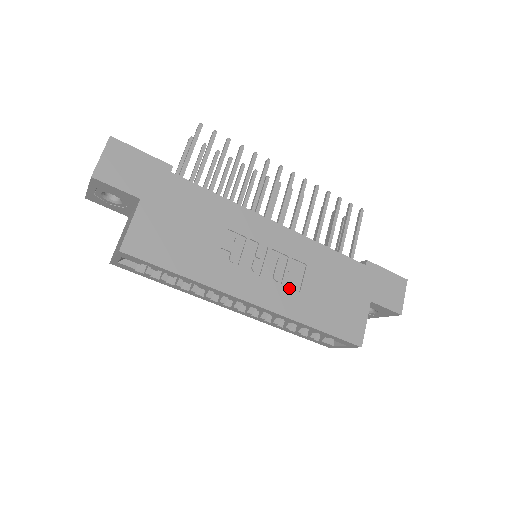
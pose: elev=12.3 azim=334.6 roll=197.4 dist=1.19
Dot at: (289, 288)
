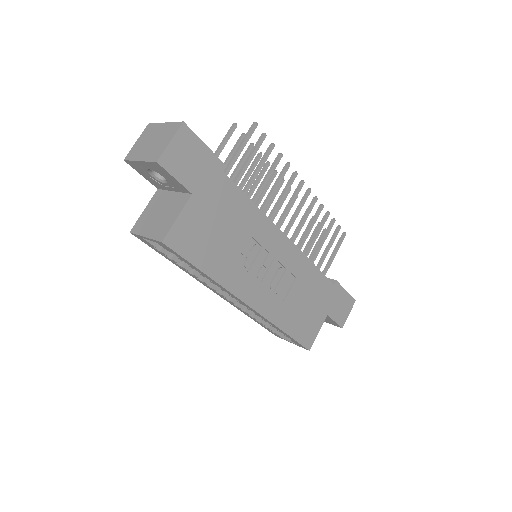
Dot at: (278, 296)
